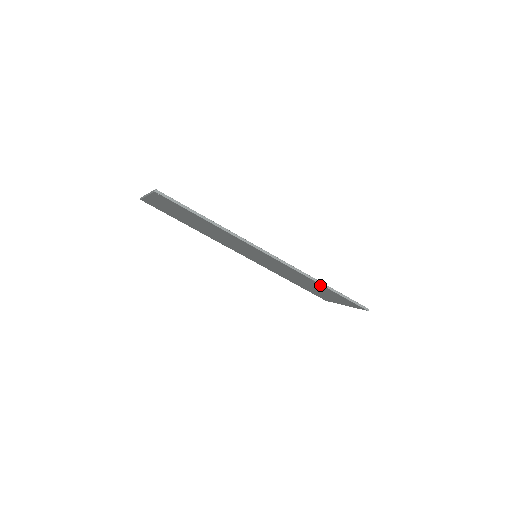
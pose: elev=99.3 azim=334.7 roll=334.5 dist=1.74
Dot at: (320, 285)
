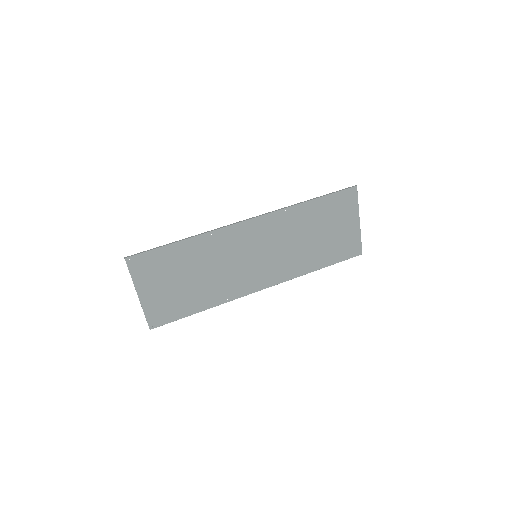
Dot at: (305, 207)
